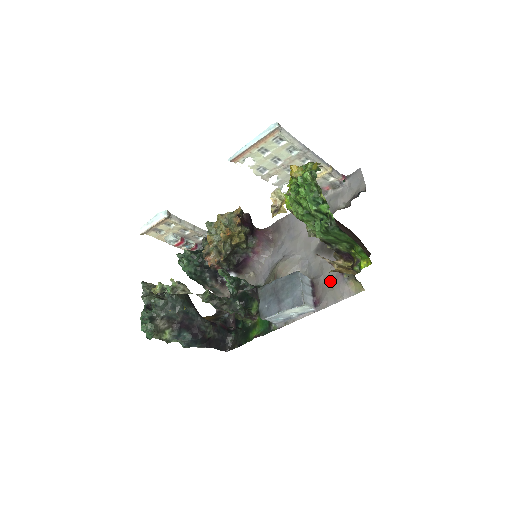
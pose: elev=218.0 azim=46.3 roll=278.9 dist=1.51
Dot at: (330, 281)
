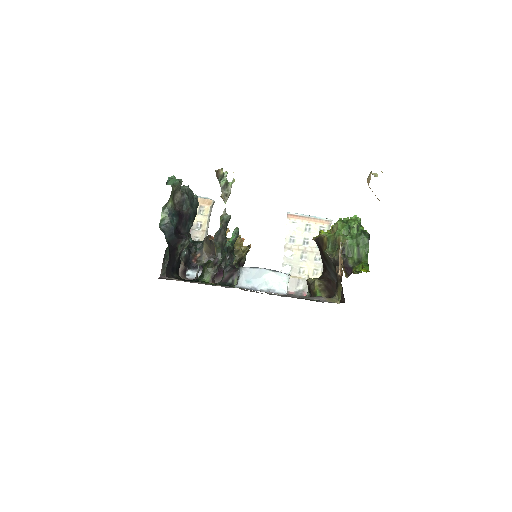
Dot at: (304, 297)
